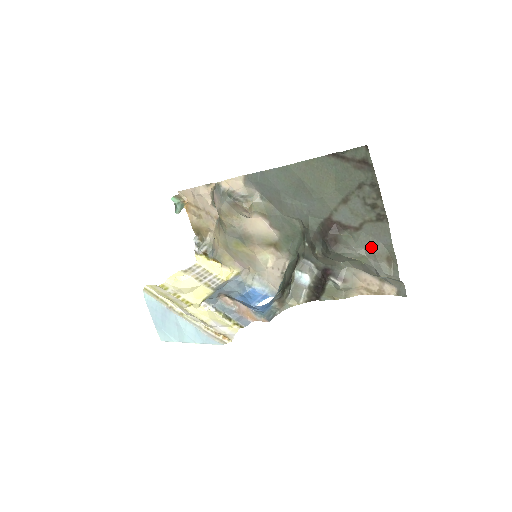
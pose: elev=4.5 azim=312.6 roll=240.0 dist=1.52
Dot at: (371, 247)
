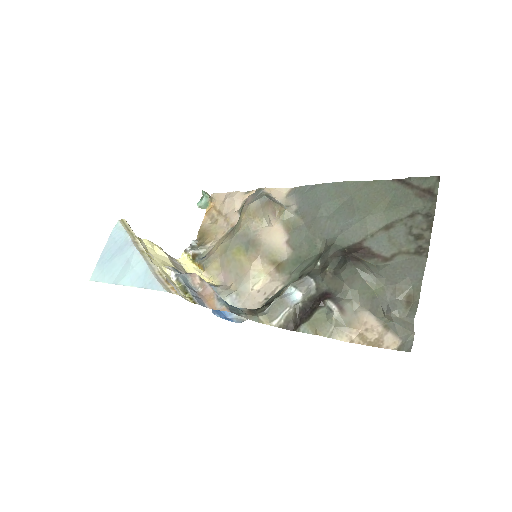
Dot at: (395, 278)
